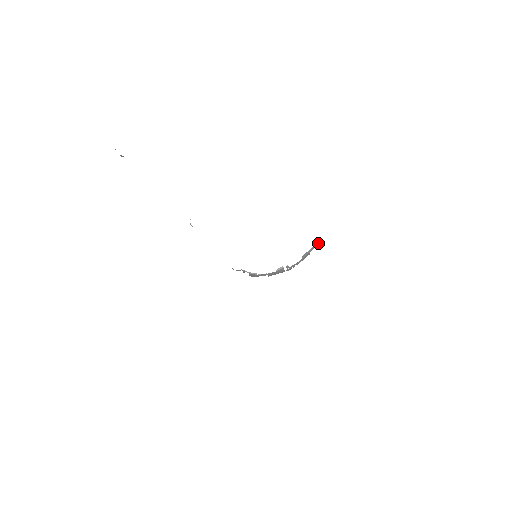
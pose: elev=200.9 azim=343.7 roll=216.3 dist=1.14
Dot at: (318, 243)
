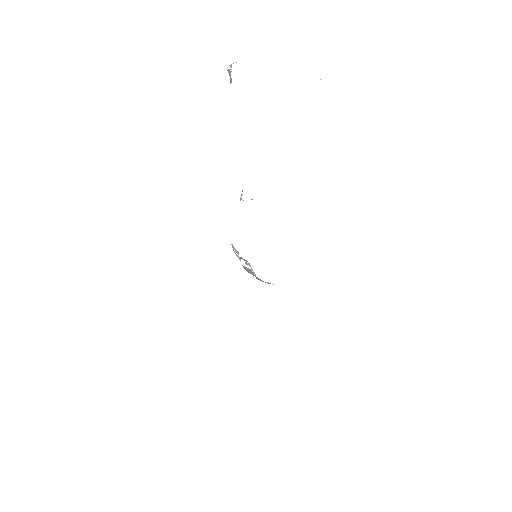
Dot at: occluded
